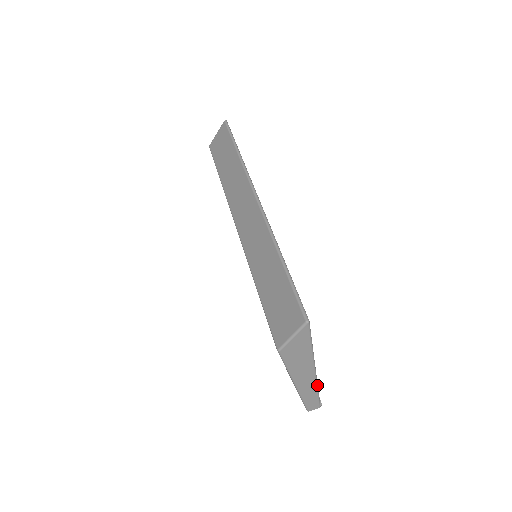
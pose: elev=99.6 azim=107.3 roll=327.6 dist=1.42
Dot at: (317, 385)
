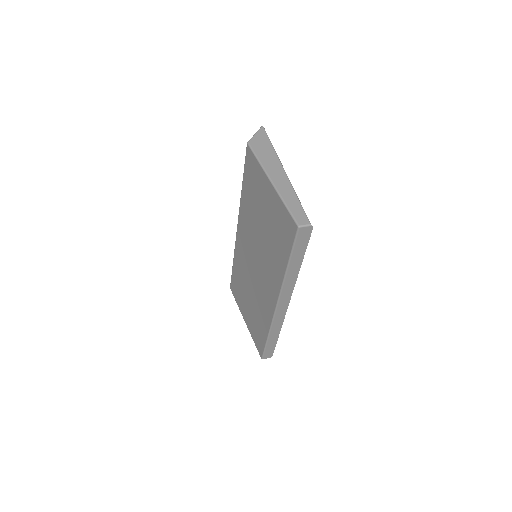
Dot at: (293, 189)
